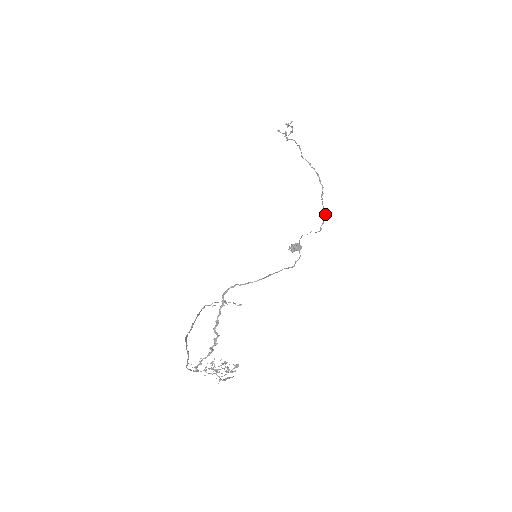
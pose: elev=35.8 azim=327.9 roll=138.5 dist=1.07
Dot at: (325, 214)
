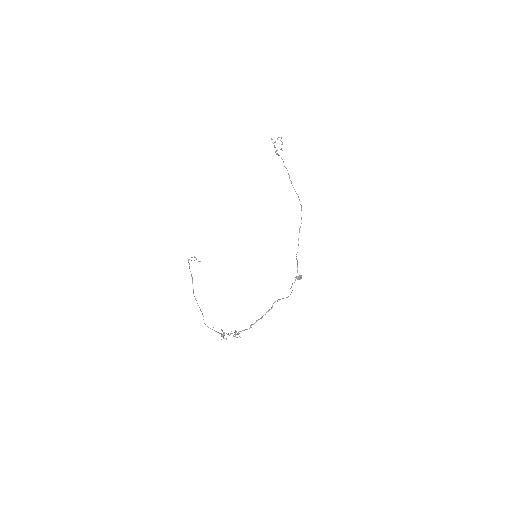
Dot at: occluded
